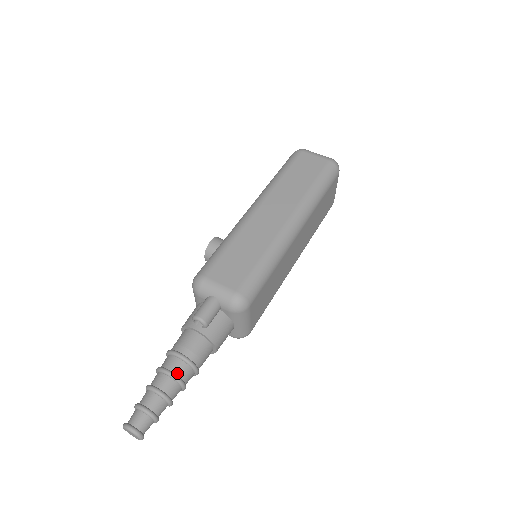
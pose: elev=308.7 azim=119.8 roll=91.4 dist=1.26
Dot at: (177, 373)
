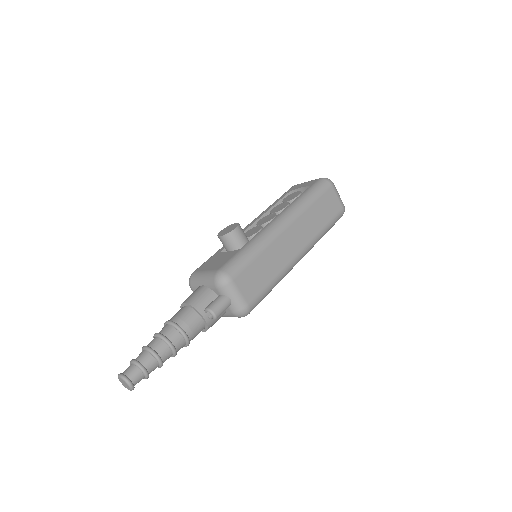
Dot at: (177, 348)
